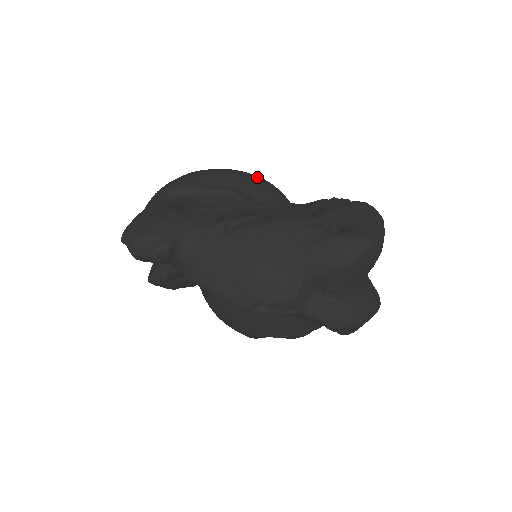
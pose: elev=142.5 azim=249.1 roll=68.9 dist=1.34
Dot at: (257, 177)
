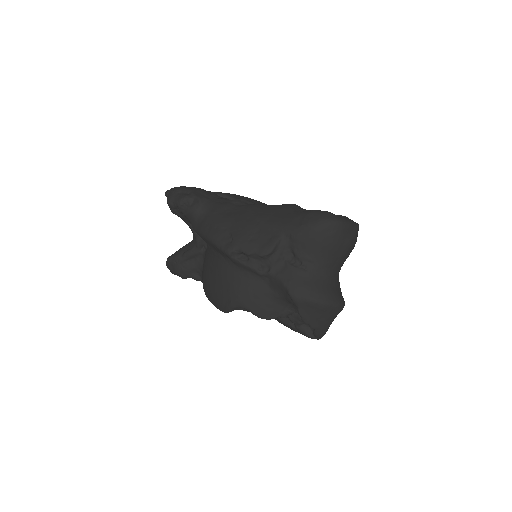
Dot at: occluded
